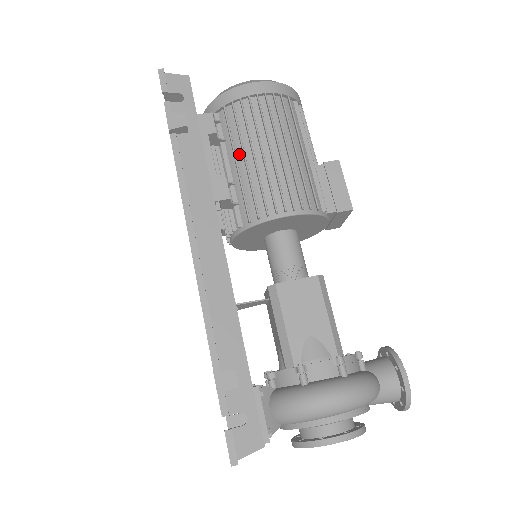
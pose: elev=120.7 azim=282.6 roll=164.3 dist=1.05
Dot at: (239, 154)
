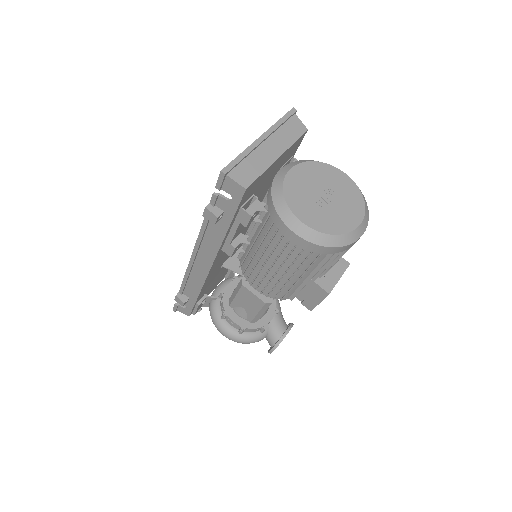
Dot at: (258, 242)
